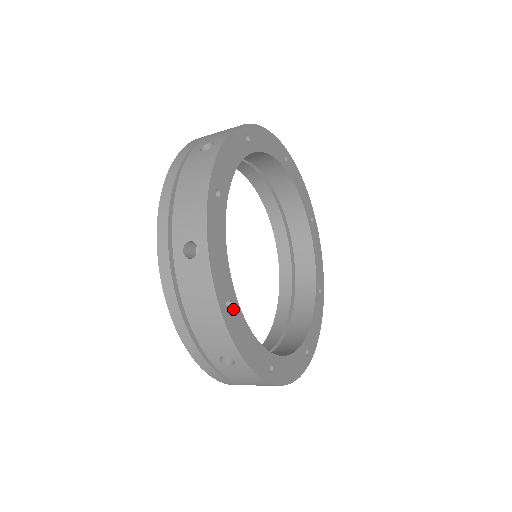
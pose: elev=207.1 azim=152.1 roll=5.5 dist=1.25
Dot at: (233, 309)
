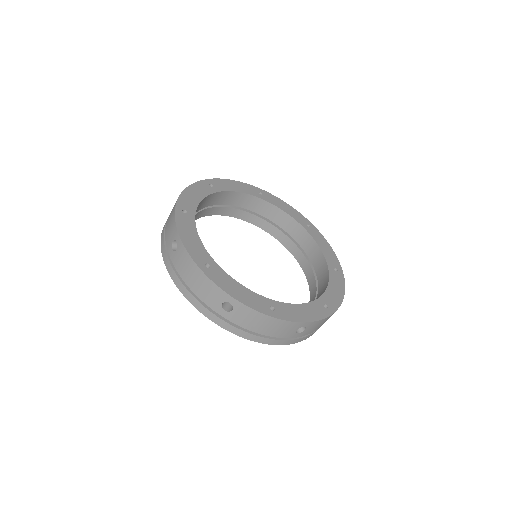
Dot at: (214, 269)
